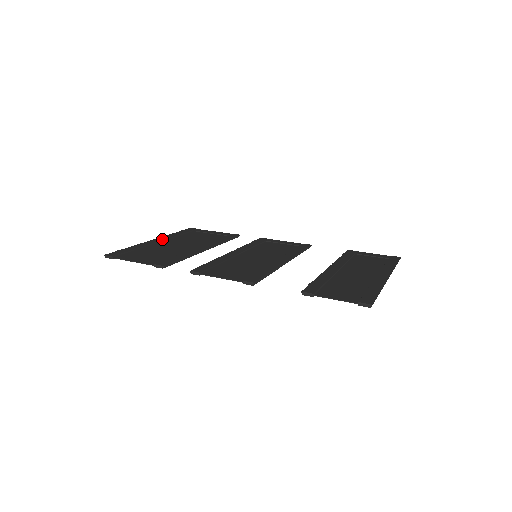
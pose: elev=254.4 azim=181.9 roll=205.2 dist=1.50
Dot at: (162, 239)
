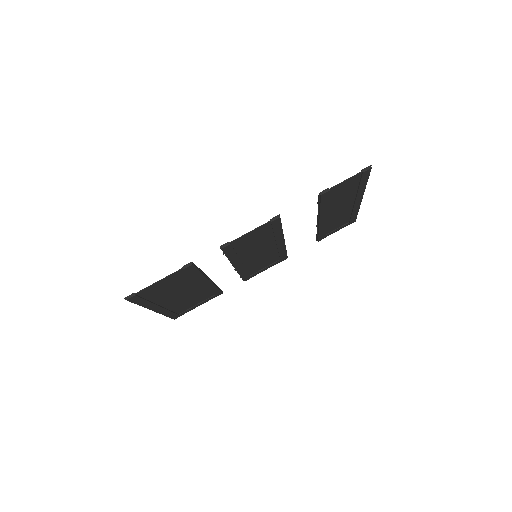
Dot at: occluded
